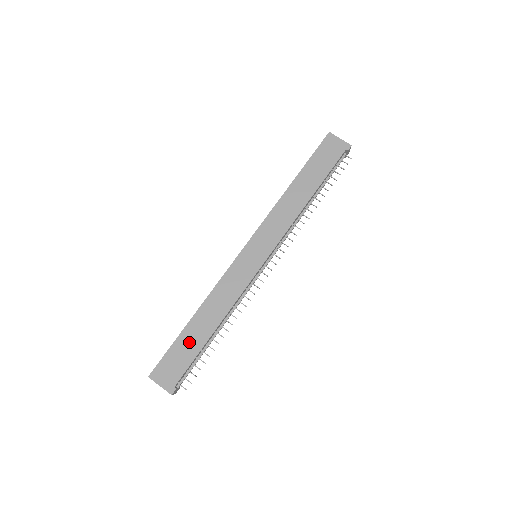
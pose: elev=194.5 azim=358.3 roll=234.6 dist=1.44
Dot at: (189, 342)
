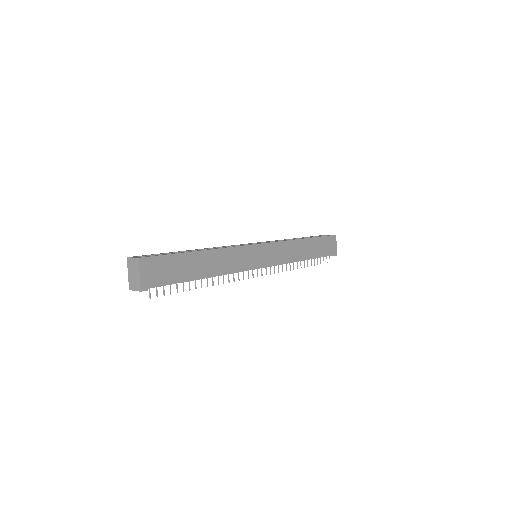
Dot at: (185, 266)
